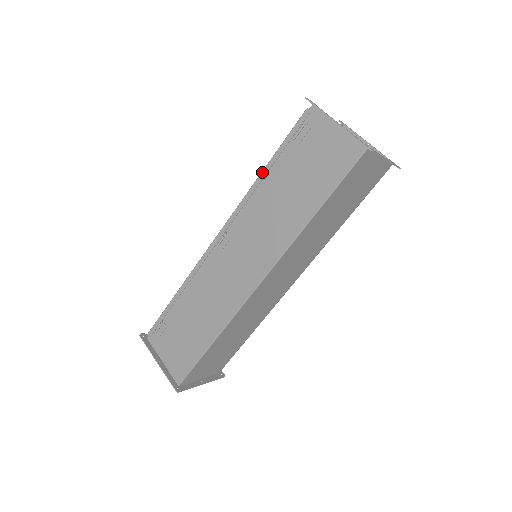
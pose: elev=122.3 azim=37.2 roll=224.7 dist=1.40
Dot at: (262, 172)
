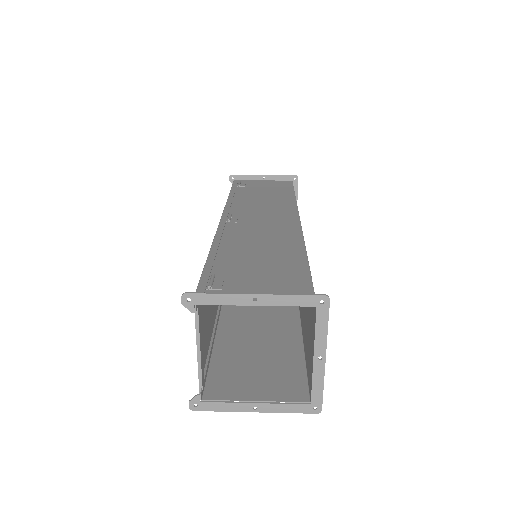
Dot at: (229, 195)
